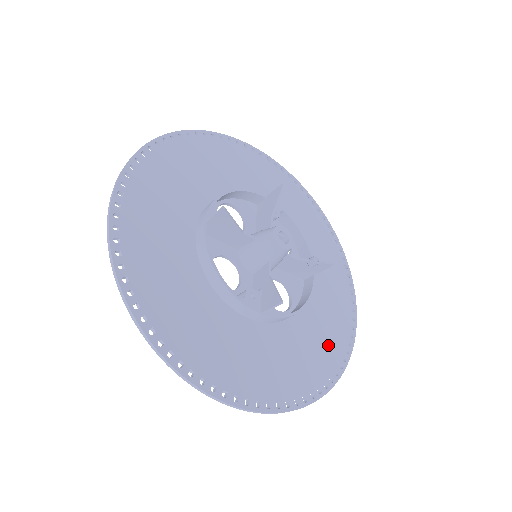
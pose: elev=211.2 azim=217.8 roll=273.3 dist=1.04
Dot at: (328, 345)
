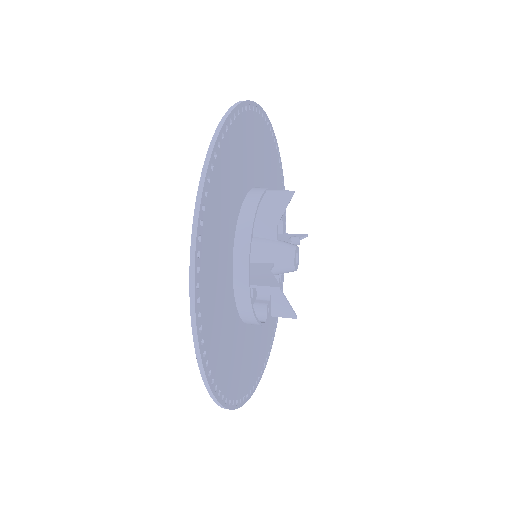
Dot at: occluded
